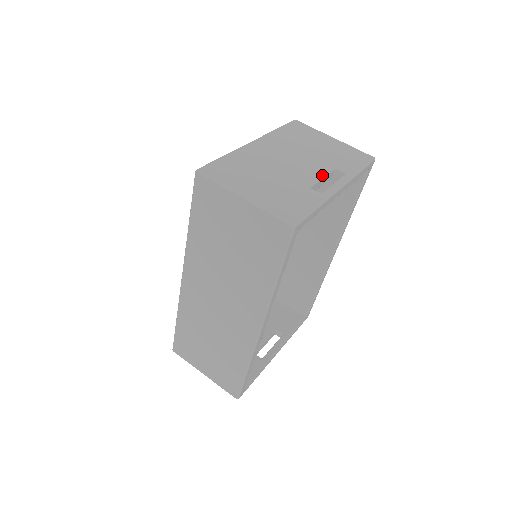
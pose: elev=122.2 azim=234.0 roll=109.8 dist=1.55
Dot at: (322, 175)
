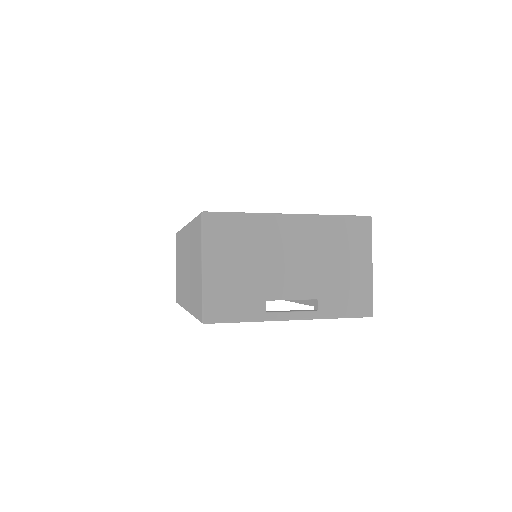
Dot at: (295, 297)
